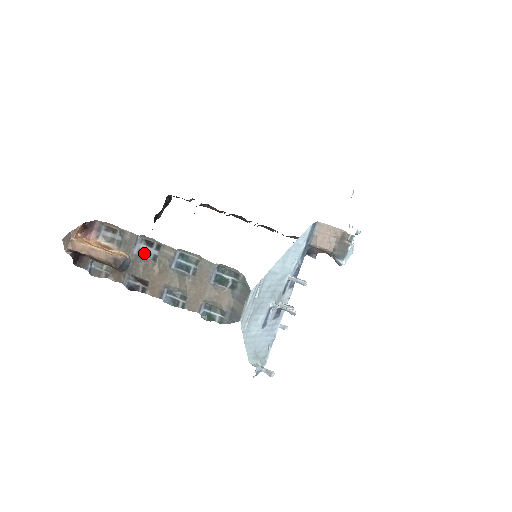
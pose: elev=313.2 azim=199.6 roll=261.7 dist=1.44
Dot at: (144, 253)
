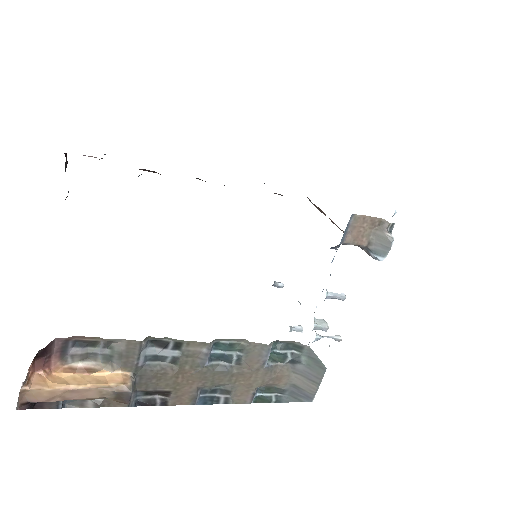
Dot at: (154, 358)
